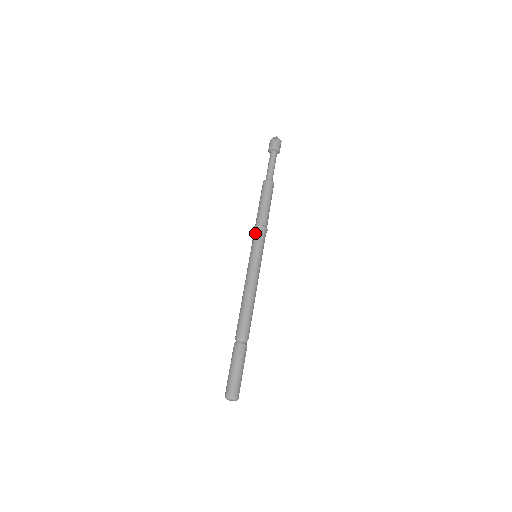
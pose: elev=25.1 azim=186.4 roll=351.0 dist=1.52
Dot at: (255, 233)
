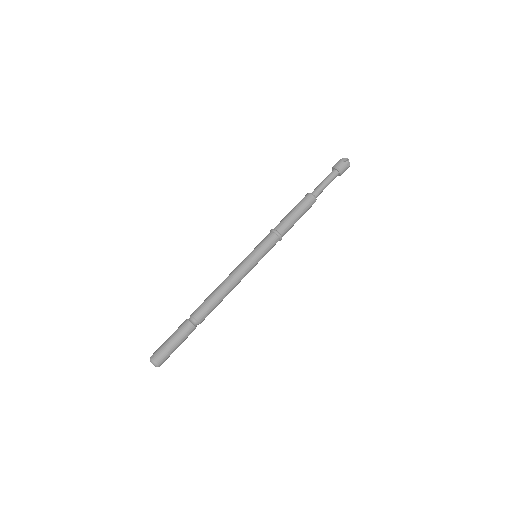
Dot at: (268, 235)
